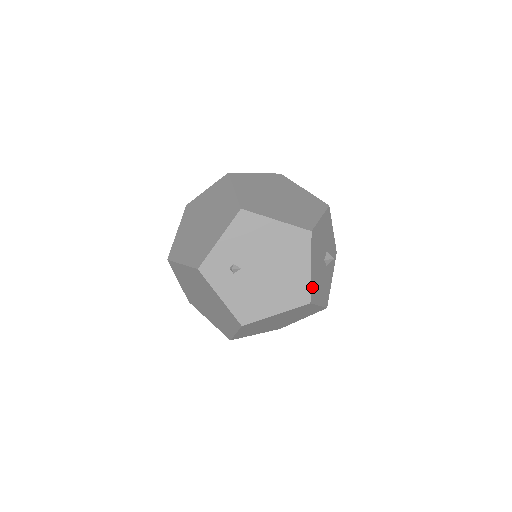
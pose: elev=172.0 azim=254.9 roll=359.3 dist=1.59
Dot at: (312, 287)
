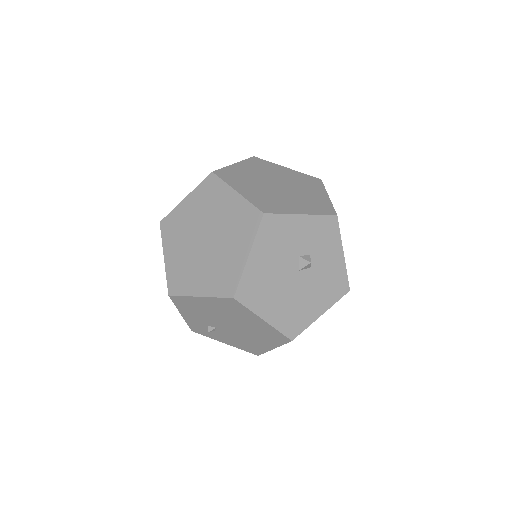
Dot at: (284, 326)
